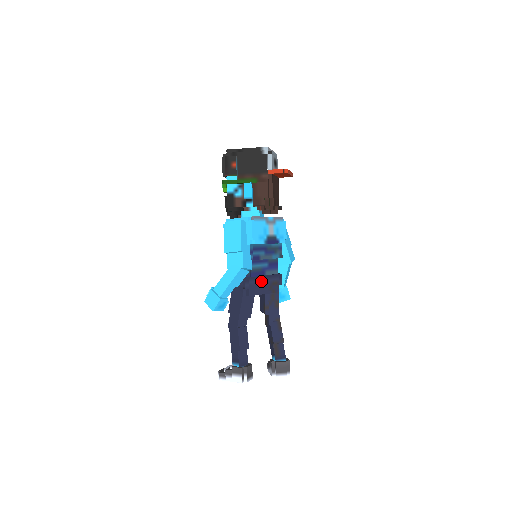
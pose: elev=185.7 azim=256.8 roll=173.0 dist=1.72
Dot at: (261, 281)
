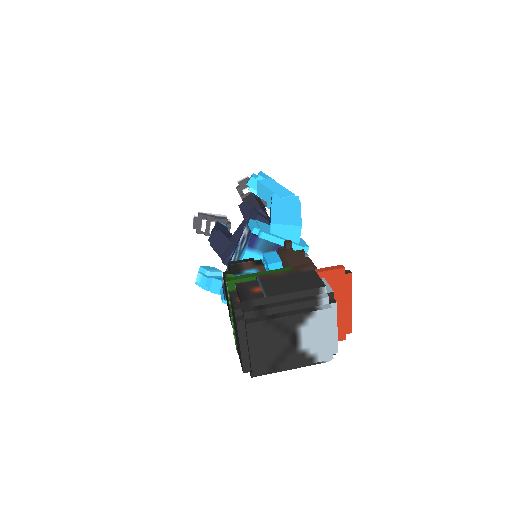
Dot at: occluded
